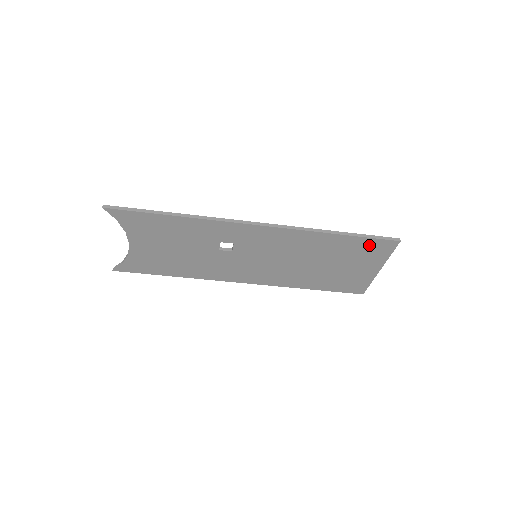
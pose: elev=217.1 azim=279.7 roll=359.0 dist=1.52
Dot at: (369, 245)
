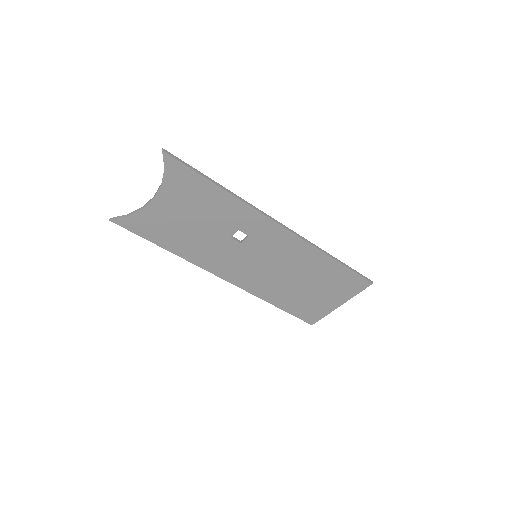
Dot at: (349, 279)
